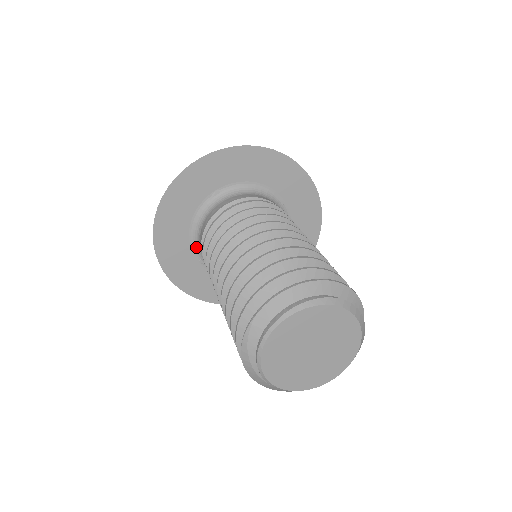
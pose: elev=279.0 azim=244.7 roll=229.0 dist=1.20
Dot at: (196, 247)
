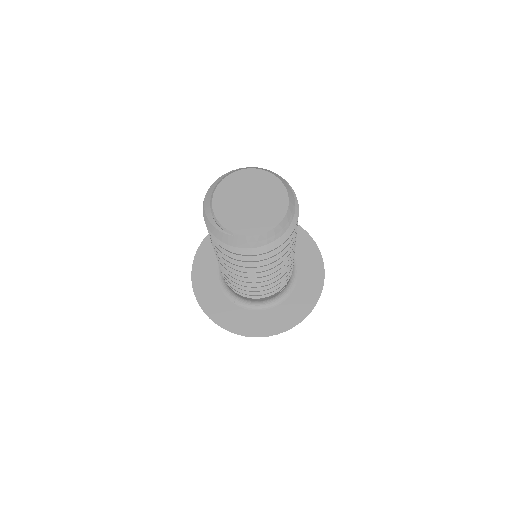
Dot at: (227, 292)
